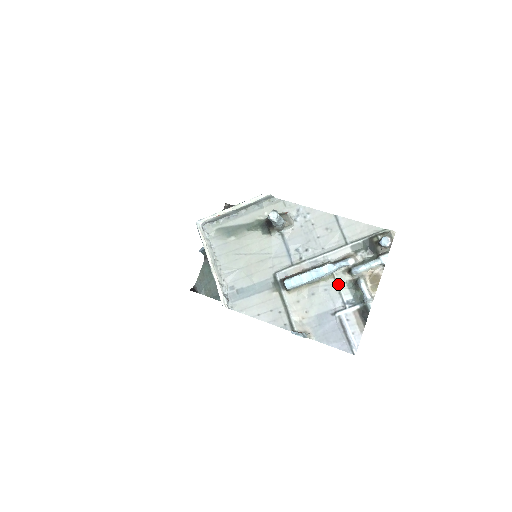
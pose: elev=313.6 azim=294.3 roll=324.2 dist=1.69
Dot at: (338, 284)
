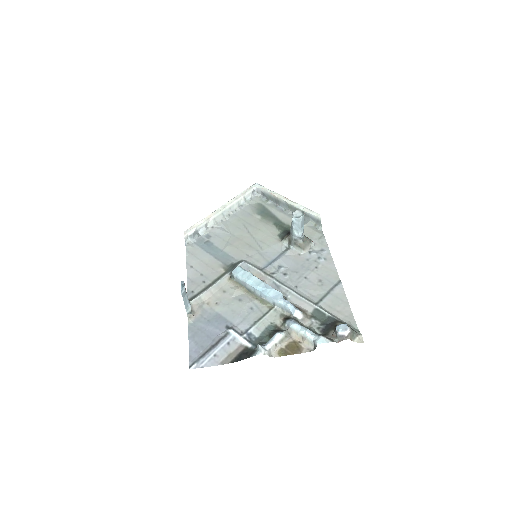
Dot at: (265, 316)
